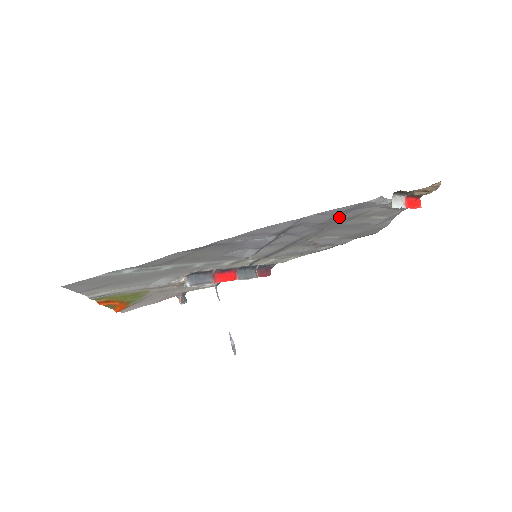
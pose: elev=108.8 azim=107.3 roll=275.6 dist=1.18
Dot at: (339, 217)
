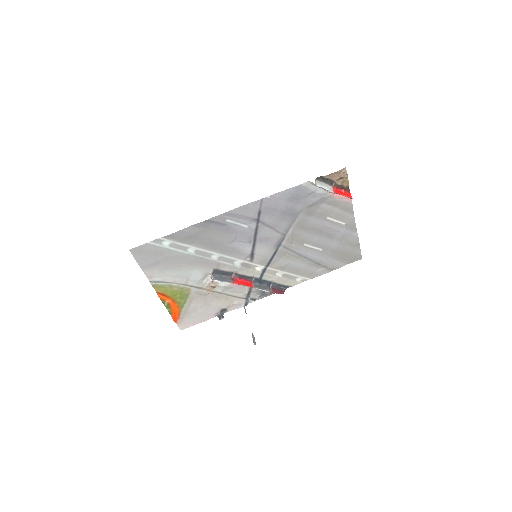
Dot at: (294, 208)
